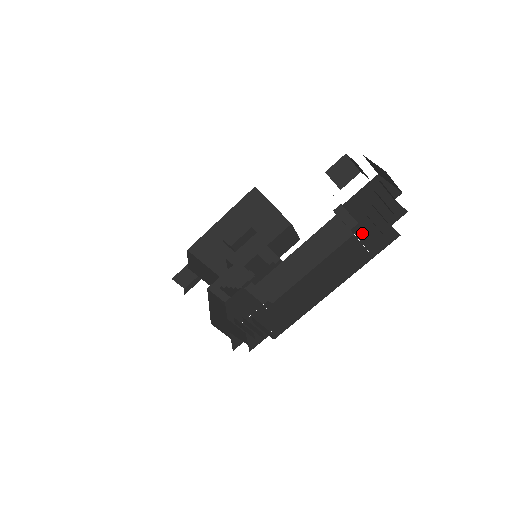
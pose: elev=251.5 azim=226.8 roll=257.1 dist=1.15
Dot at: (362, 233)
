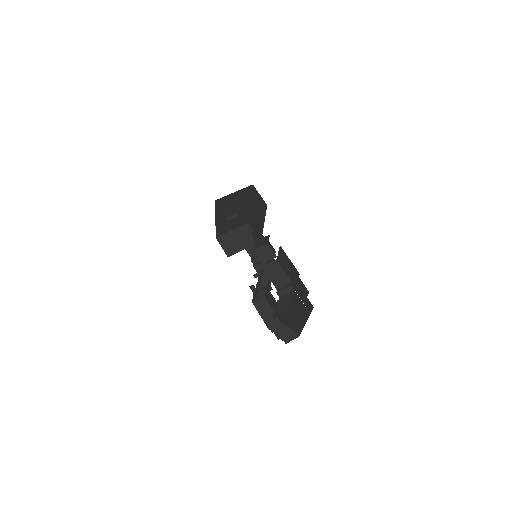
Dot at: (297, 292)
